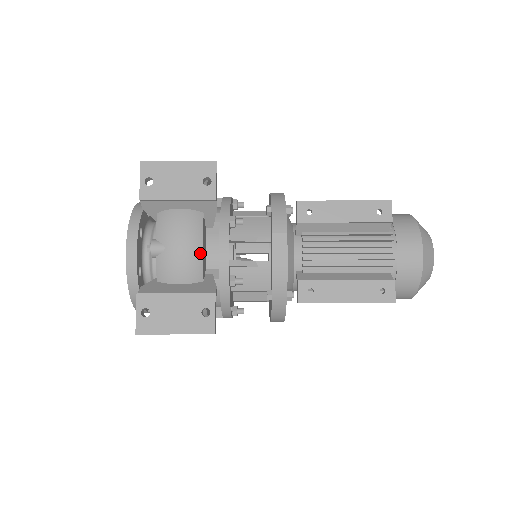
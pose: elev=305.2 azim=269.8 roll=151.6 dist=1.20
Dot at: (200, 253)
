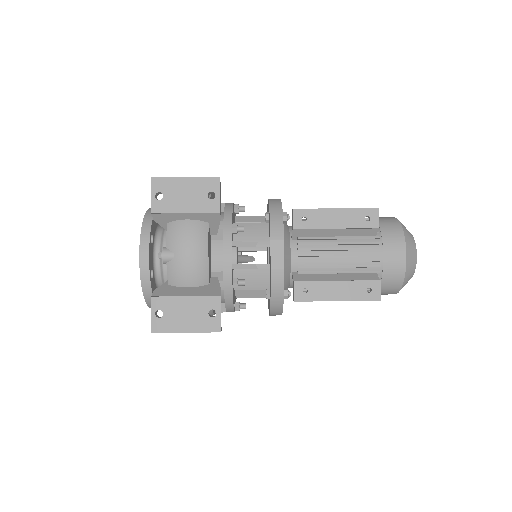
Dot at: (206, 260)
